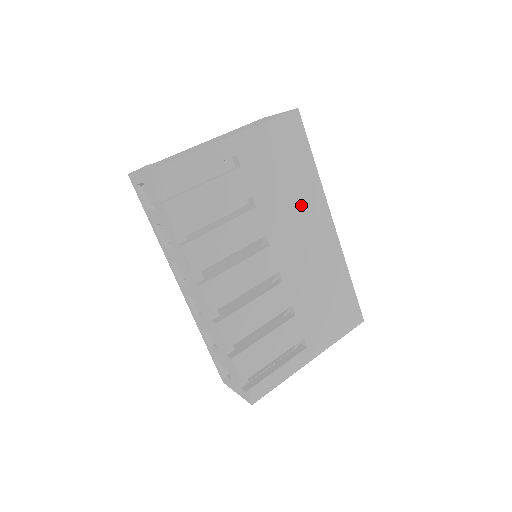
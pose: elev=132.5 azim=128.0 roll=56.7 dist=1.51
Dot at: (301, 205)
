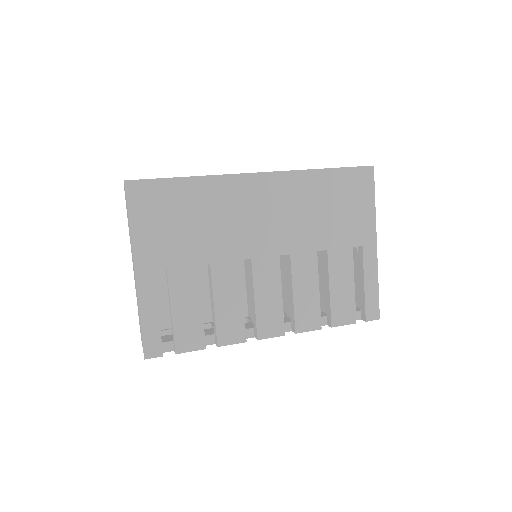
Dot at: (226, 209)
